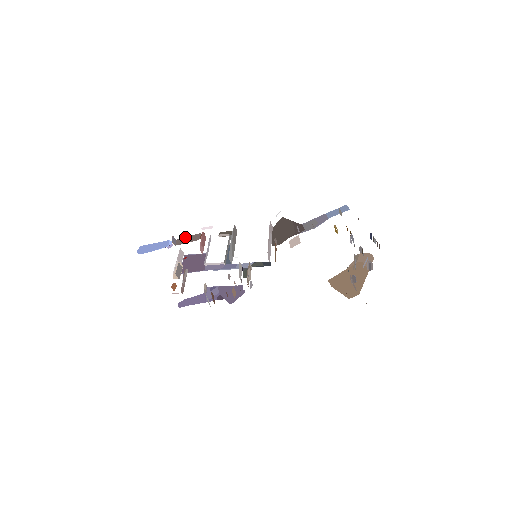
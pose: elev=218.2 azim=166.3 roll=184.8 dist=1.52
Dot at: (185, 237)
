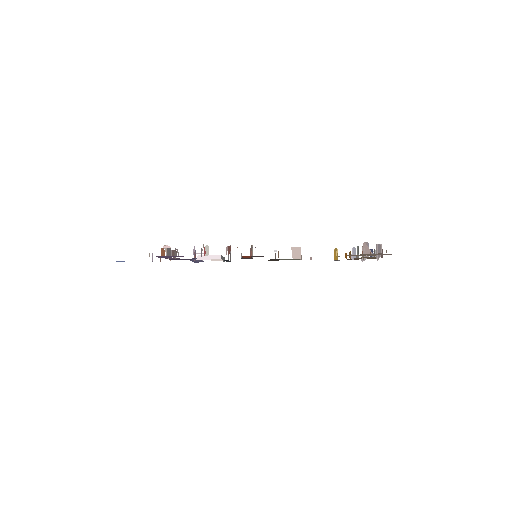
Dot at: occluded
